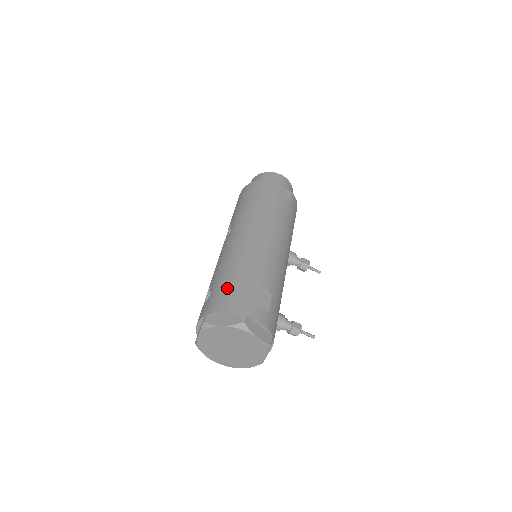
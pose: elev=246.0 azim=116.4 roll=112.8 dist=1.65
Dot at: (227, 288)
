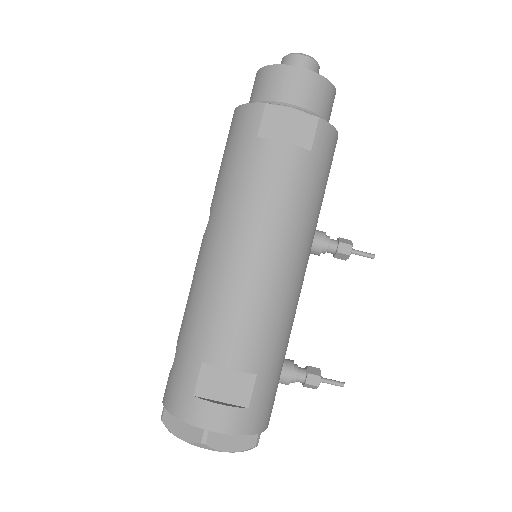
Dot at: (186, 374)
